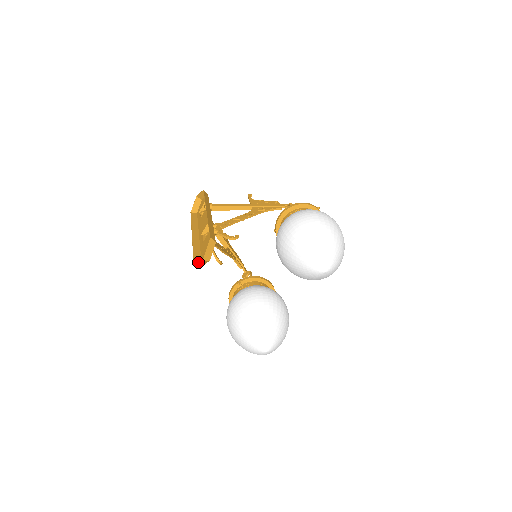
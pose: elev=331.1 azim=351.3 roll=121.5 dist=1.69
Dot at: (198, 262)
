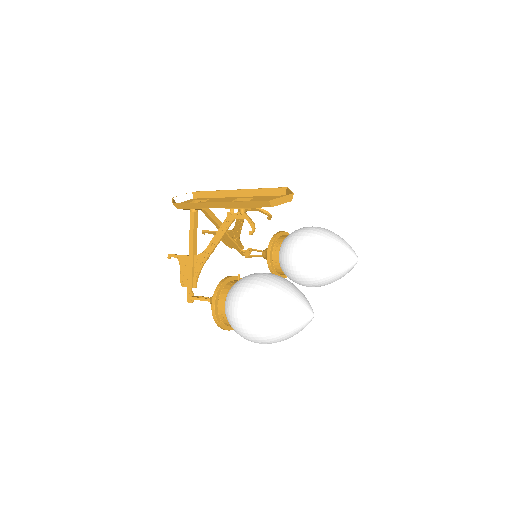
Dot at: (282, 196)
